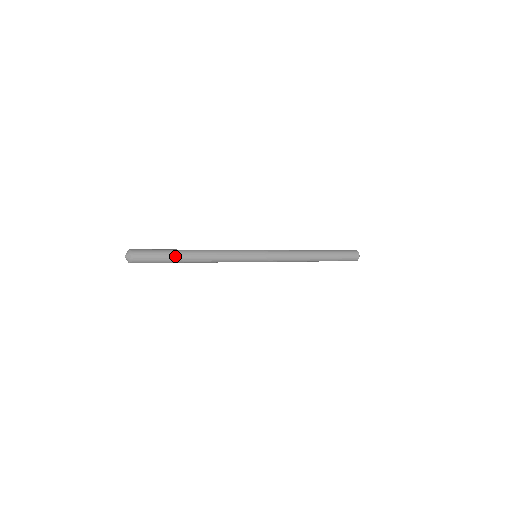
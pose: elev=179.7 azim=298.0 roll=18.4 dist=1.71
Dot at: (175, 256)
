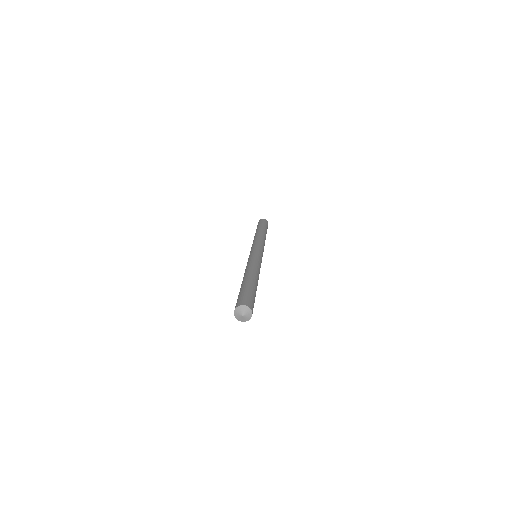
Dot at: (253, 285)
